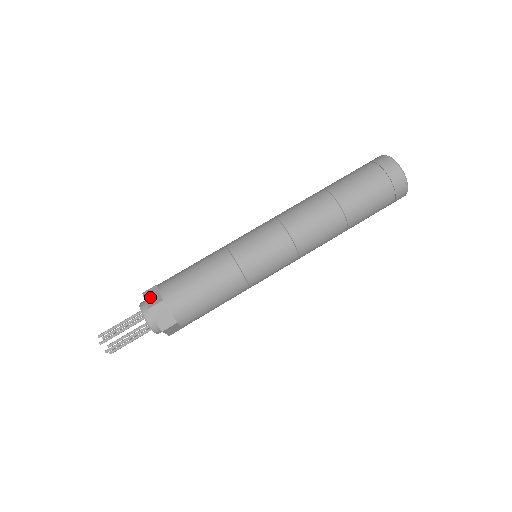
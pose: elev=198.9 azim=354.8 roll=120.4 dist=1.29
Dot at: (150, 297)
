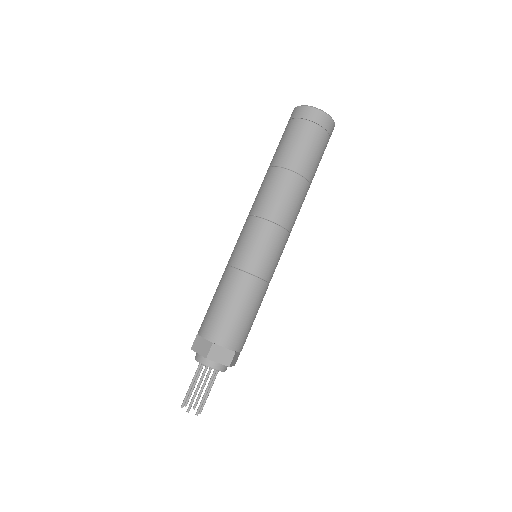
Dot at: (200, 348)
